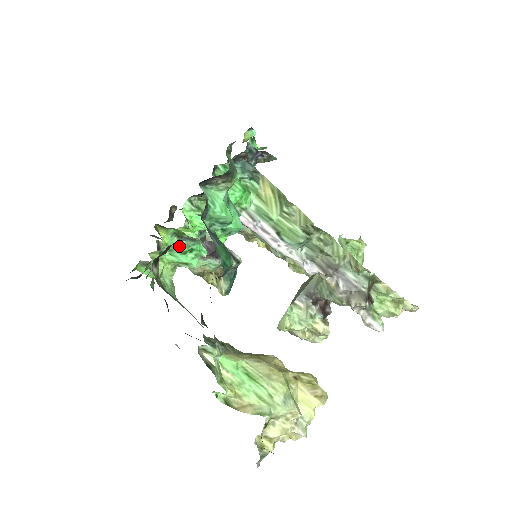
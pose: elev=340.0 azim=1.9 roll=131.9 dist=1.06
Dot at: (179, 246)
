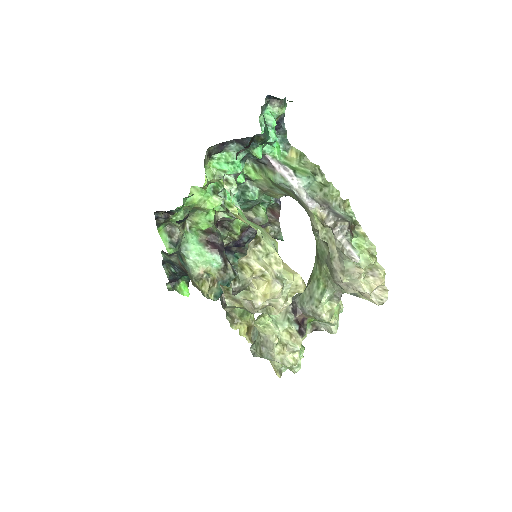
Dot at: (227, 156)
